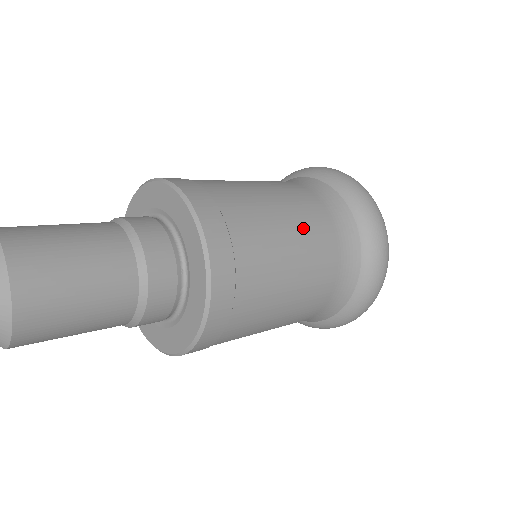
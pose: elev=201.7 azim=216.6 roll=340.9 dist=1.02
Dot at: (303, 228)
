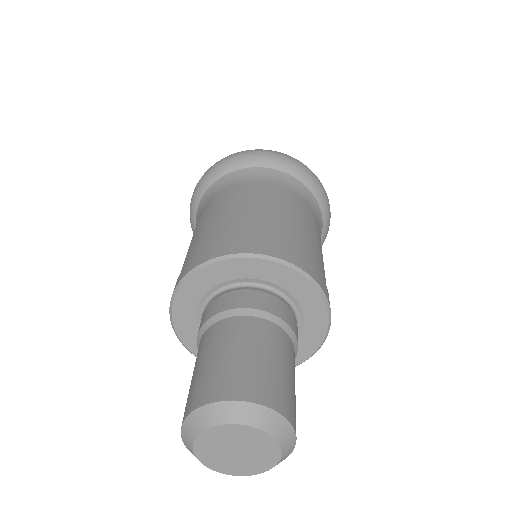
Dot at: occluded
